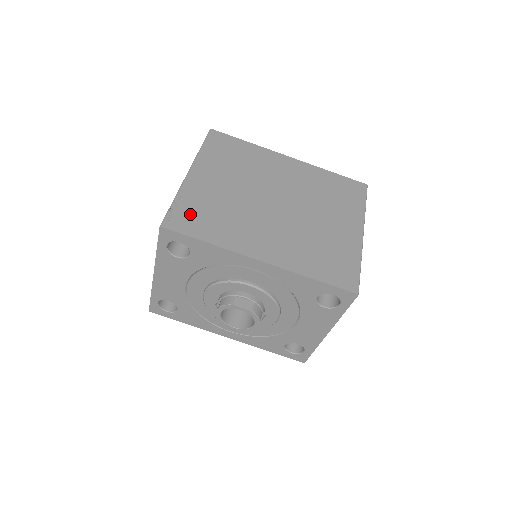
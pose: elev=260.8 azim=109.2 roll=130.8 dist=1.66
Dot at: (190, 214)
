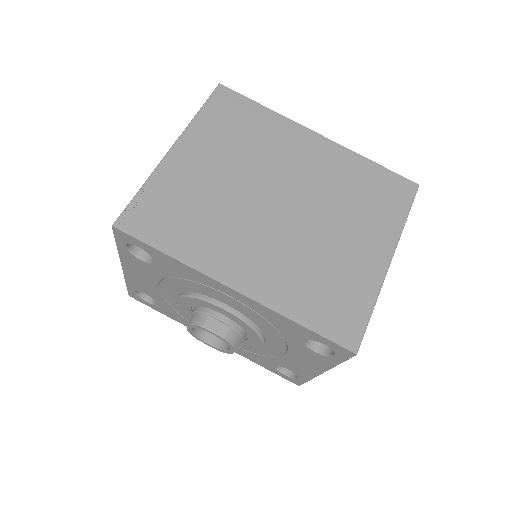
Dot at: (157, 211)
